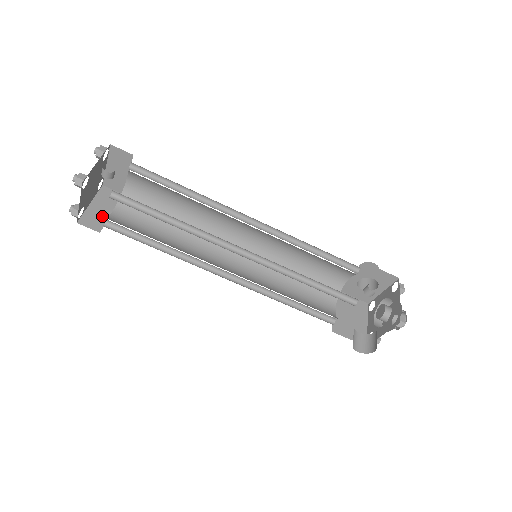
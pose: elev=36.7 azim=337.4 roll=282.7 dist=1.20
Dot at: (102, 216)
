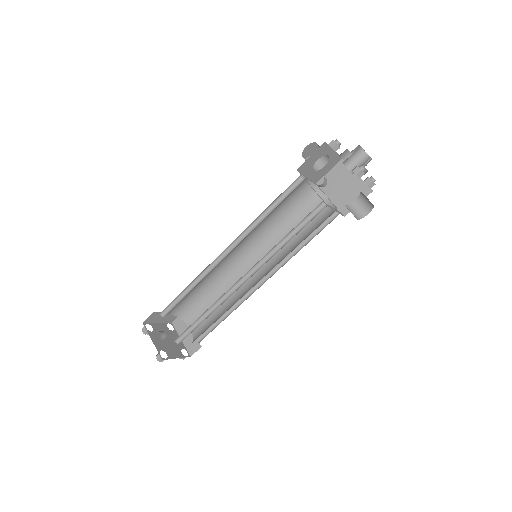
Dot at: (192, 338)
